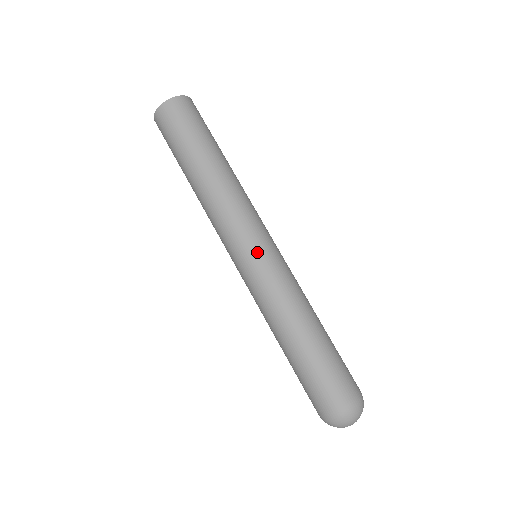
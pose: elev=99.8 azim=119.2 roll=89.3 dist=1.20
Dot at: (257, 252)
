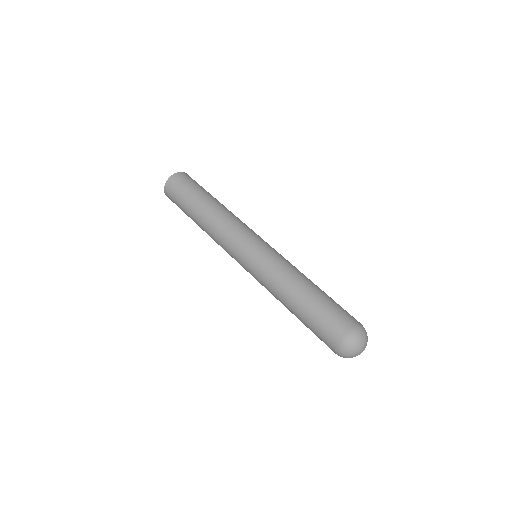
Dot at: (245, 259)
